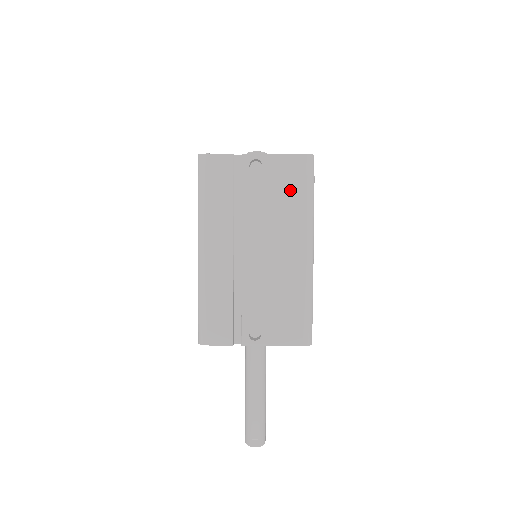
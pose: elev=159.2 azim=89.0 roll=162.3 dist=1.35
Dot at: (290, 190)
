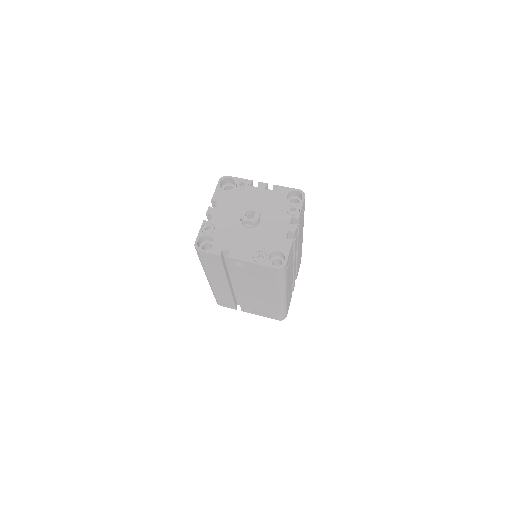
Dot at: (266, 278)
